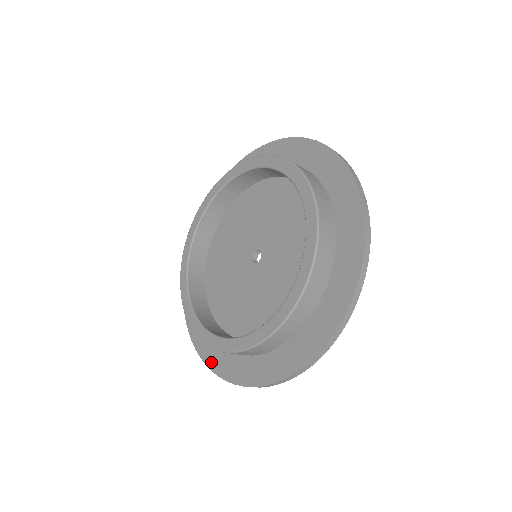
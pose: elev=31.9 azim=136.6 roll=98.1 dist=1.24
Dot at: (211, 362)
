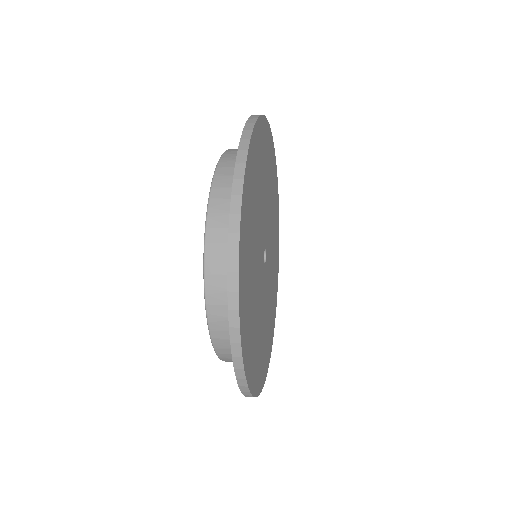
Dot at: occluded
